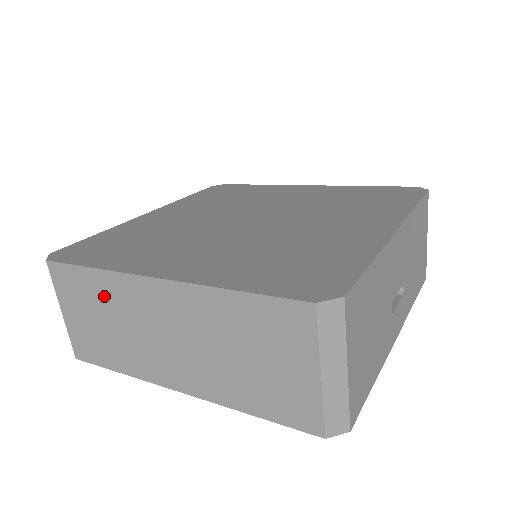
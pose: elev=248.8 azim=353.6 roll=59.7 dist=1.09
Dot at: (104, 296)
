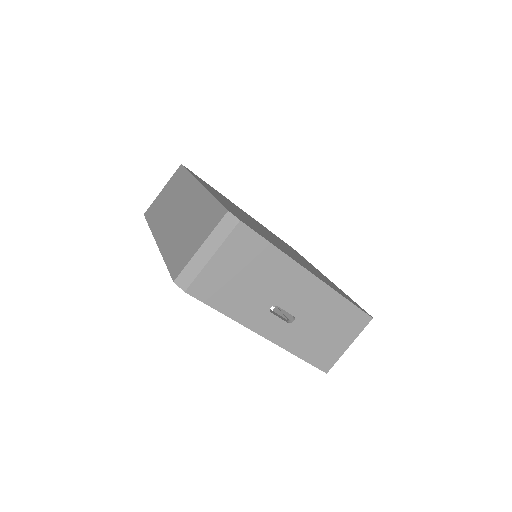
Dot at: (180, 186)
